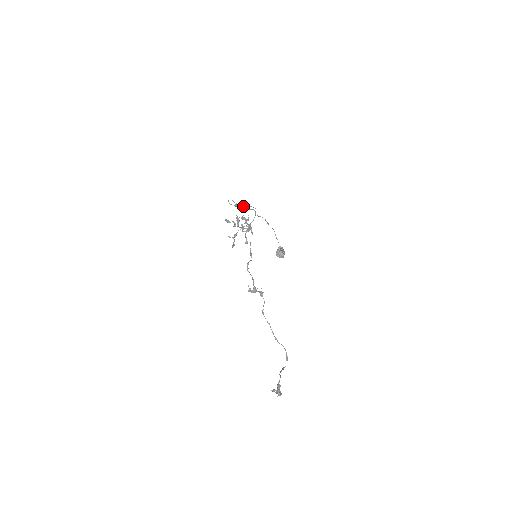
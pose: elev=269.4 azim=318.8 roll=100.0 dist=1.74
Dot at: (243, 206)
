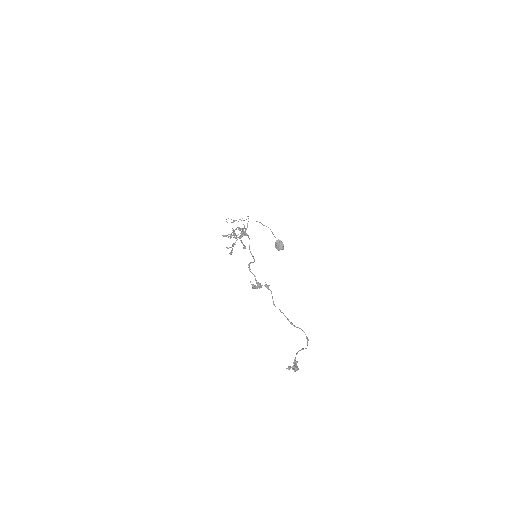
Dot at: occluded
